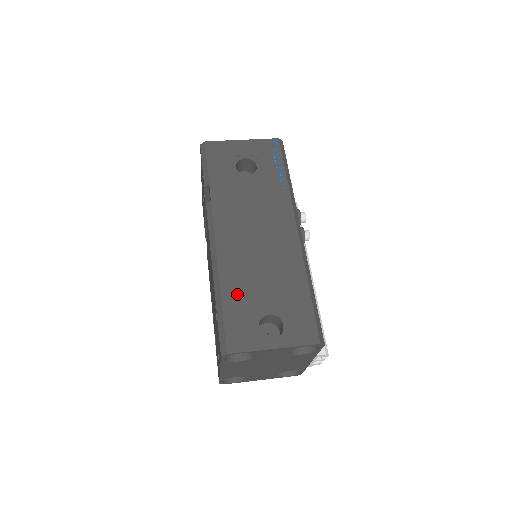
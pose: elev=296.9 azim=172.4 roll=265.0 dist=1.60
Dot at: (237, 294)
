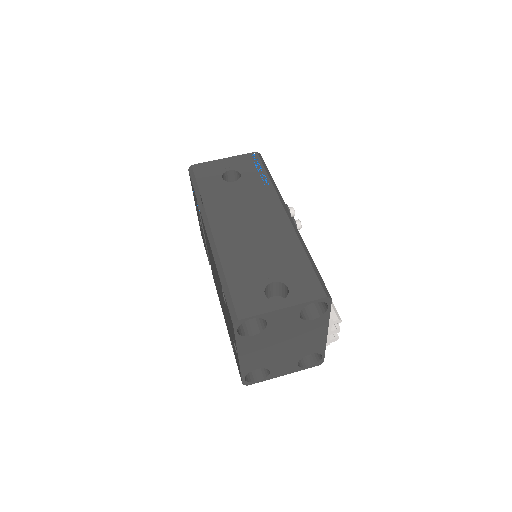
Dot at: (239, 271)
